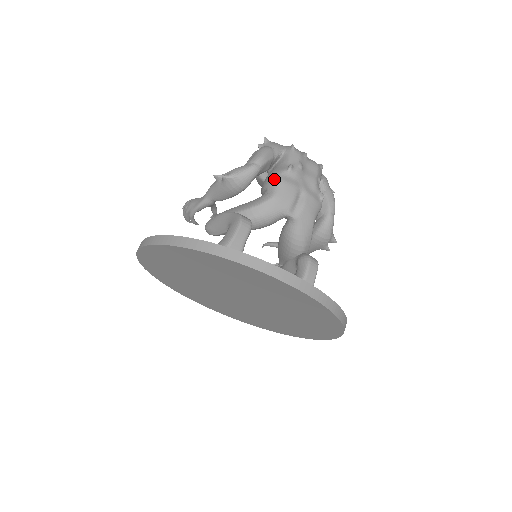
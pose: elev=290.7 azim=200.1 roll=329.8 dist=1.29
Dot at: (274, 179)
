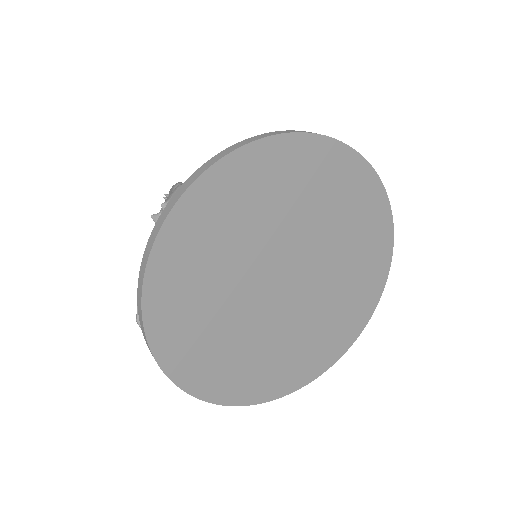
Dot at: occluded
